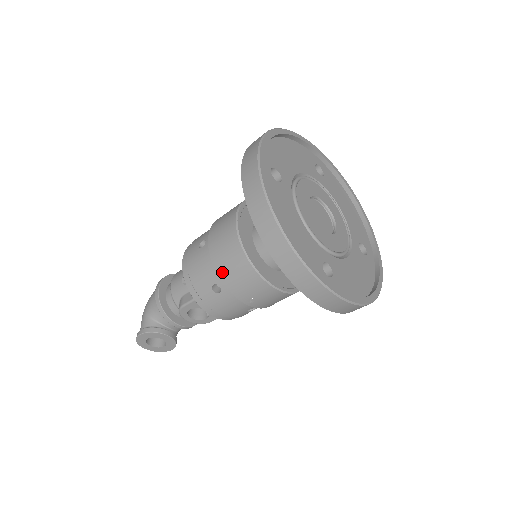
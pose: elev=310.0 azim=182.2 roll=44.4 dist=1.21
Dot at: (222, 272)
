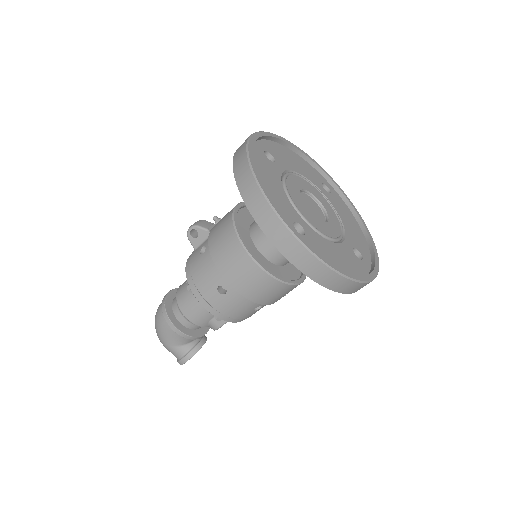
Dot at: (265, 301)
